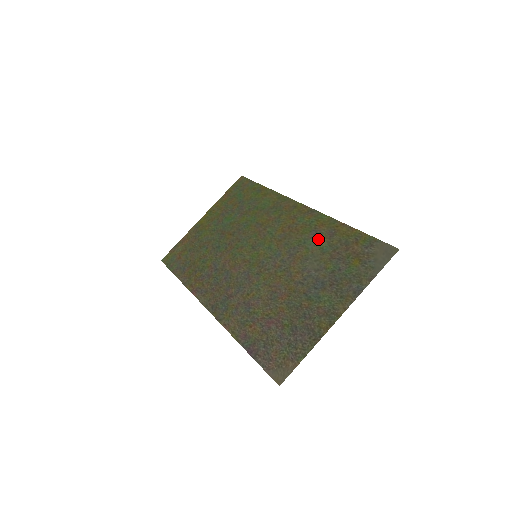
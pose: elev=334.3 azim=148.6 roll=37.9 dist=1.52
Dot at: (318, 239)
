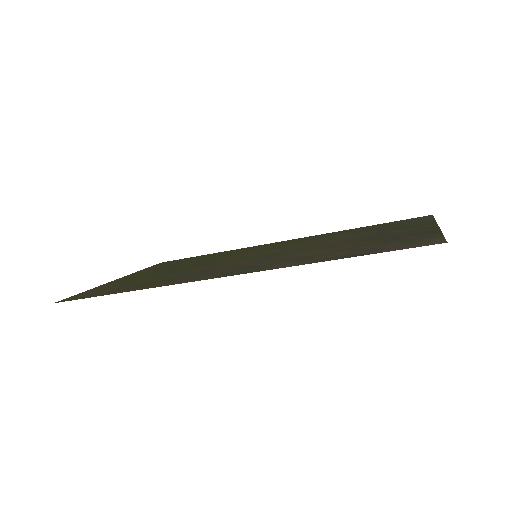
Dot at: (332, 235)
